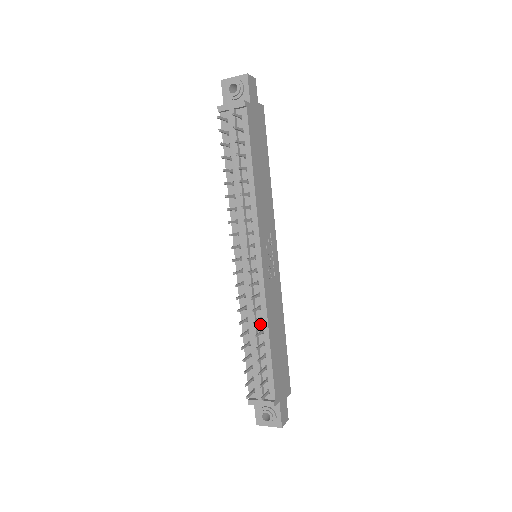
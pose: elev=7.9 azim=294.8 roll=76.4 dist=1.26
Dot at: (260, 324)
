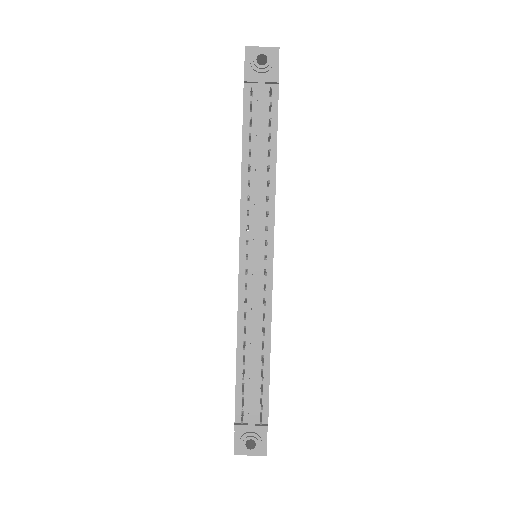
Dot at: (261, 335)
